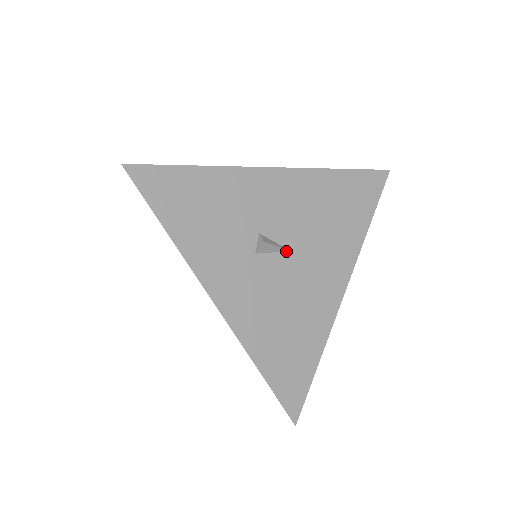
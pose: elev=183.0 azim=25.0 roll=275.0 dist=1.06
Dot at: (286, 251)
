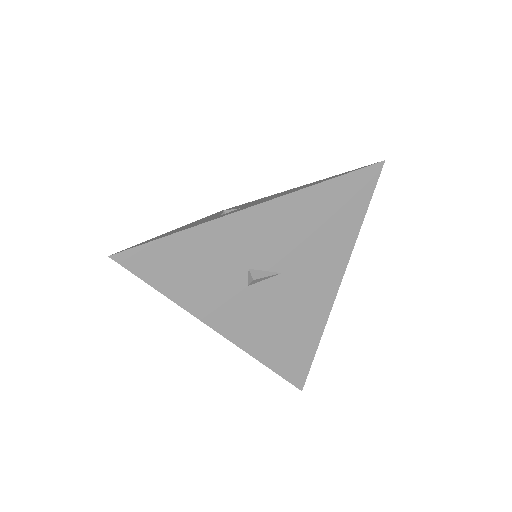
Dot at: (277, 274)
